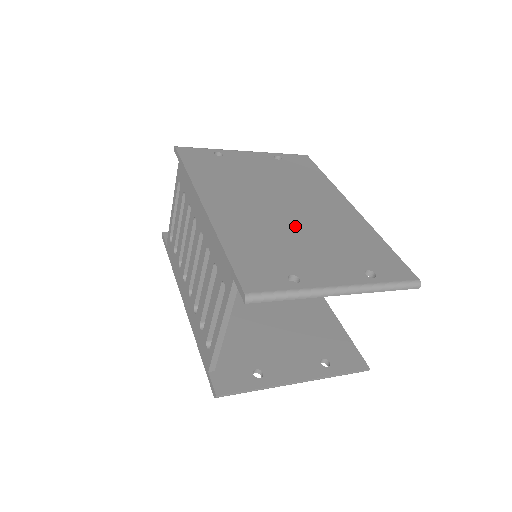
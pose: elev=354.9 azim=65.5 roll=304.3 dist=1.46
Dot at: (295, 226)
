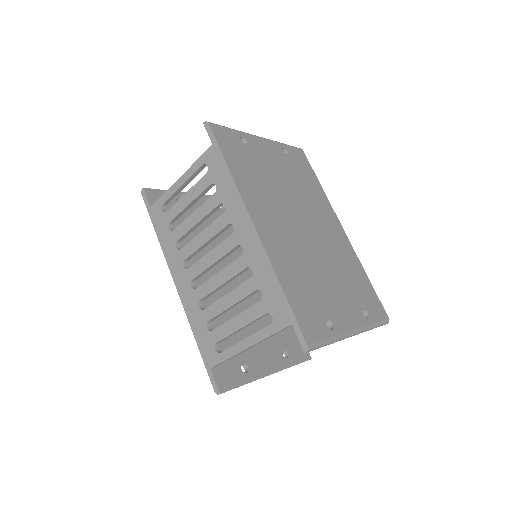
Dot at: (317, 256)
